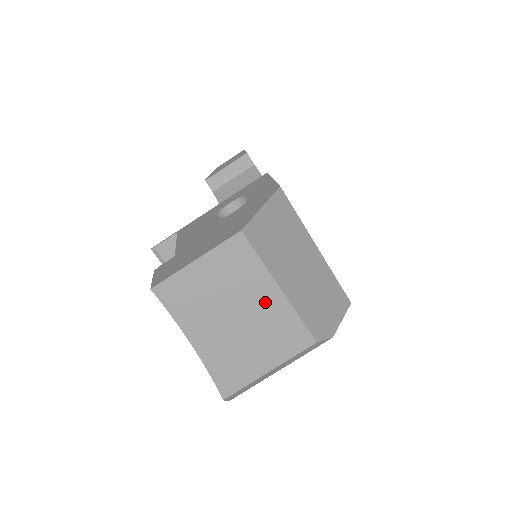
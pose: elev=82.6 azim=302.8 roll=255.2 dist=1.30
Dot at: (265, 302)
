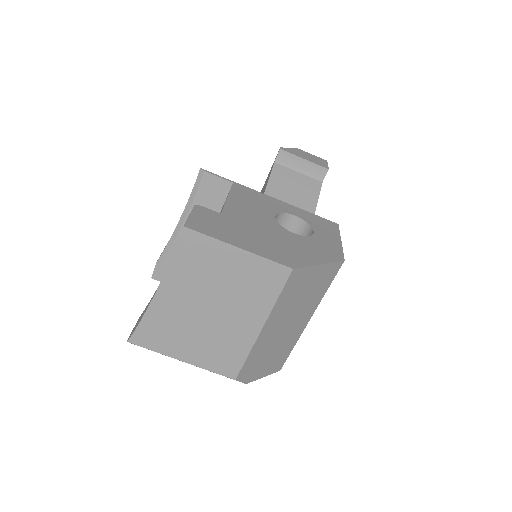
Dot at: (242, 323)
